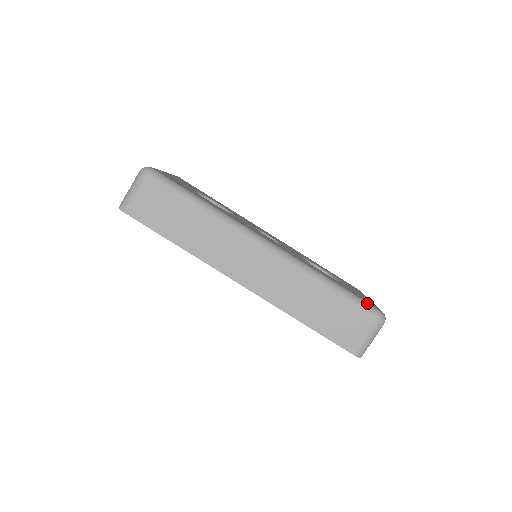
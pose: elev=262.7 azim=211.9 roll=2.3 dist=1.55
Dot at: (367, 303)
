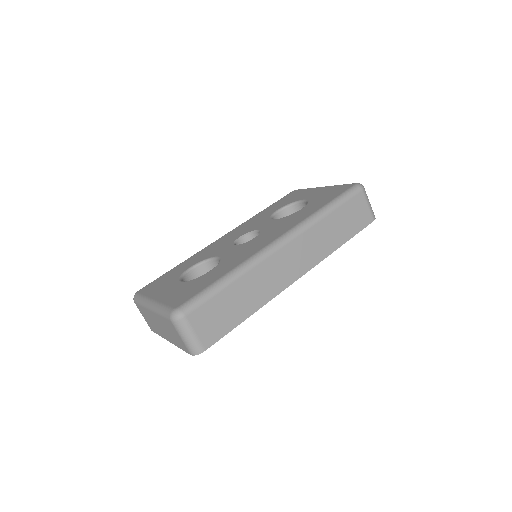
Dot at: (348, 191)
